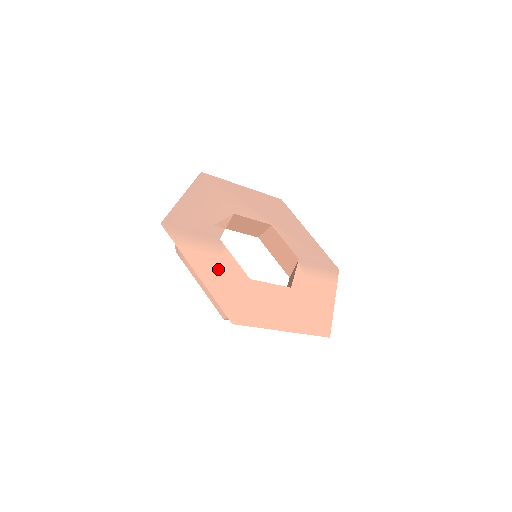
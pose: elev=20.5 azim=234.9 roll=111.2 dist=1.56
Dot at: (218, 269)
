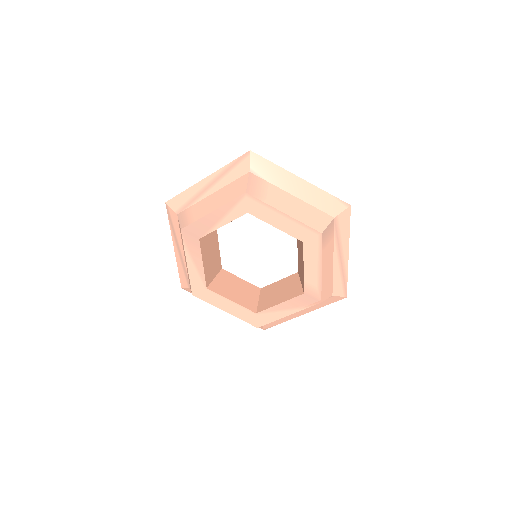
Dot at: occluded
